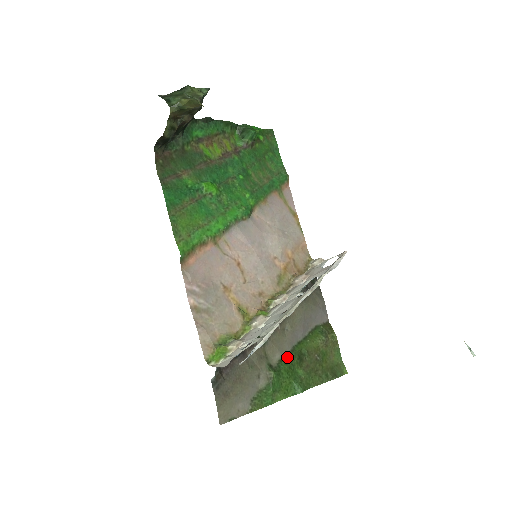
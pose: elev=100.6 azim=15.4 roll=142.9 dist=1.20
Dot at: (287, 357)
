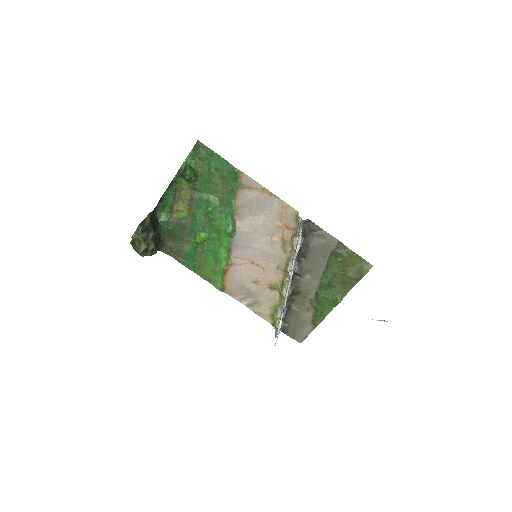
Dot at: (319, 288)
